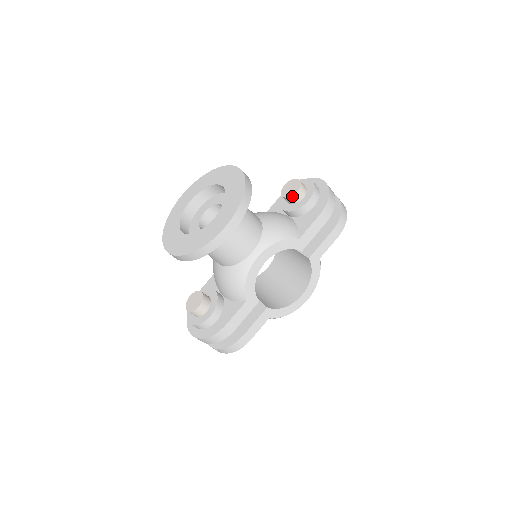
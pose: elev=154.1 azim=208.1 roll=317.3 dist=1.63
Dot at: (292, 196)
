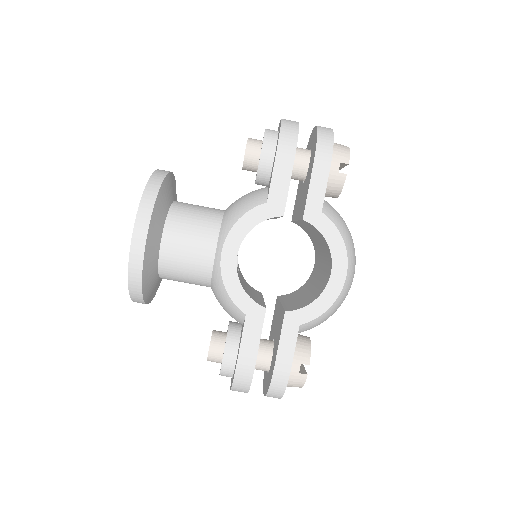
Dot at: (245, 161)
